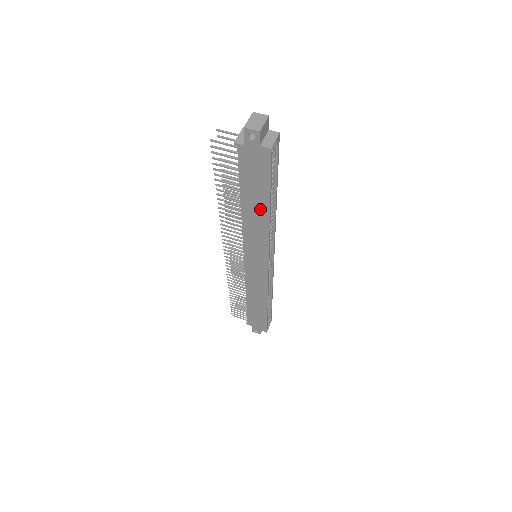
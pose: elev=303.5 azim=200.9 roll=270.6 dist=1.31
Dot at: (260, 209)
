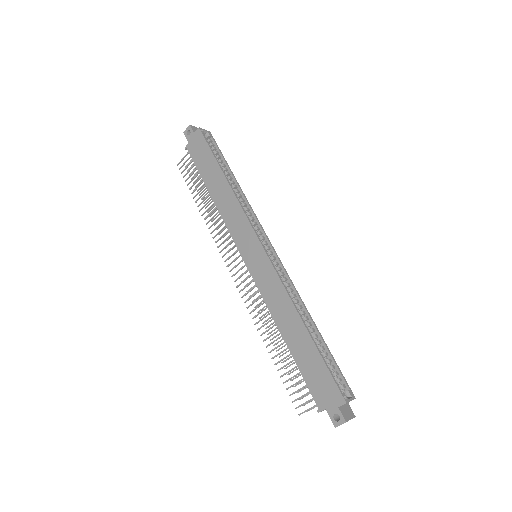
Dot at: (219, 182)
